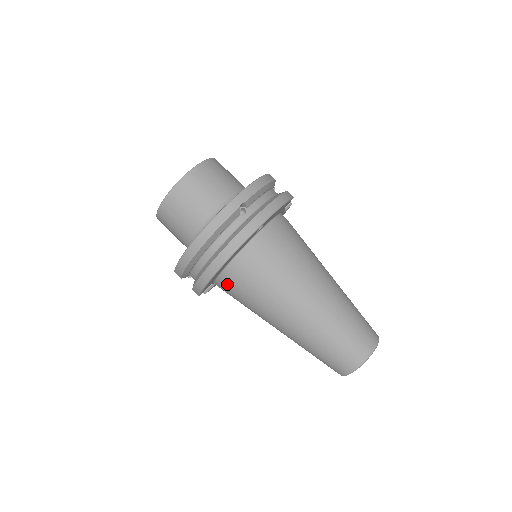
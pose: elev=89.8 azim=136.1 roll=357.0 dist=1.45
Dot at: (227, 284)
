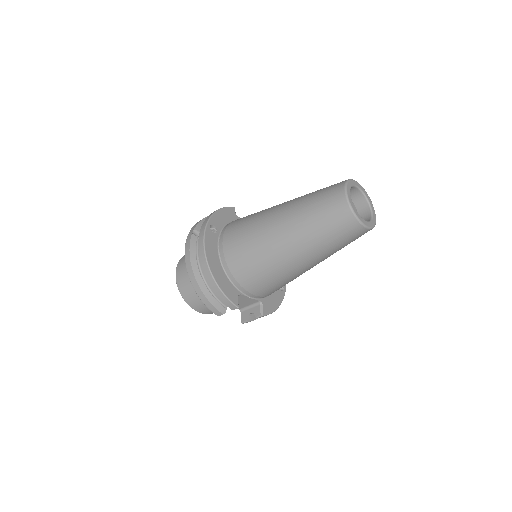
Dot at: (239, 279)
